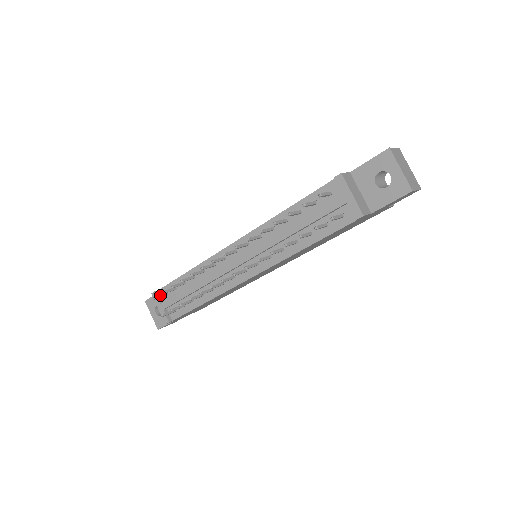
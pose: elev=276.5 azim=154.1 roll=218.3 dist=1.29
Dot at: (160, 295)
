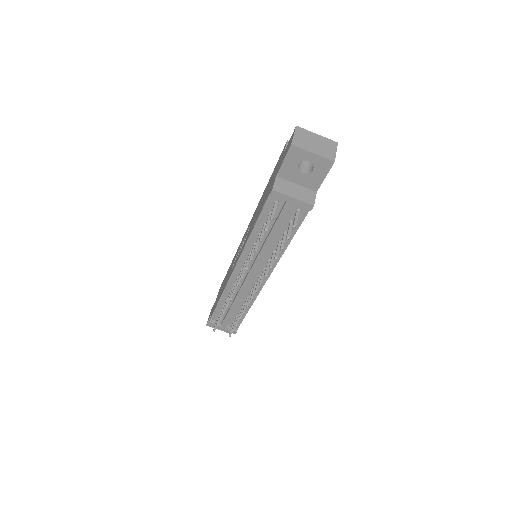
Dot at: occluded
